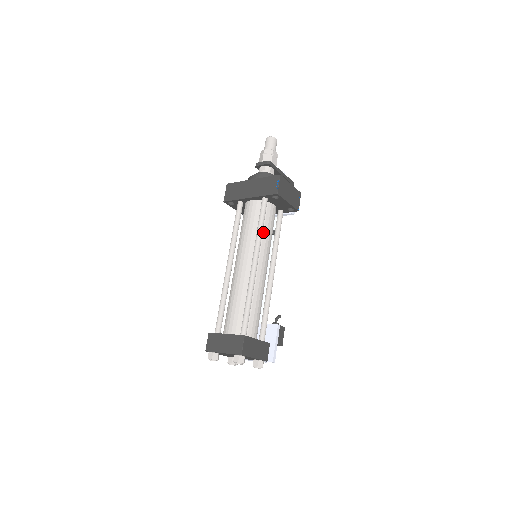
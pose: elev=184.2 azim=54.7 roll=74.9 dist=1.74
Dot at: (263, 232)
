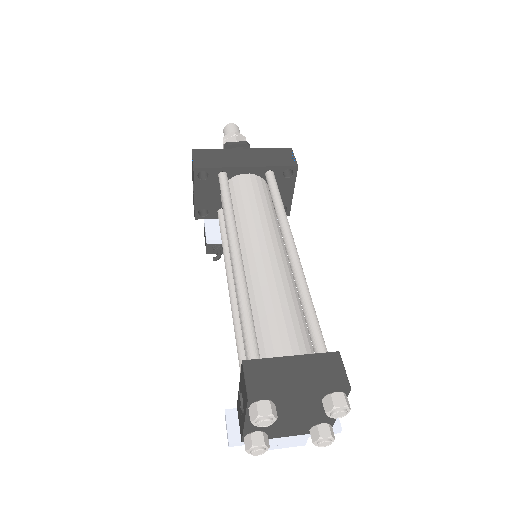
Dot at: (276, 216)
